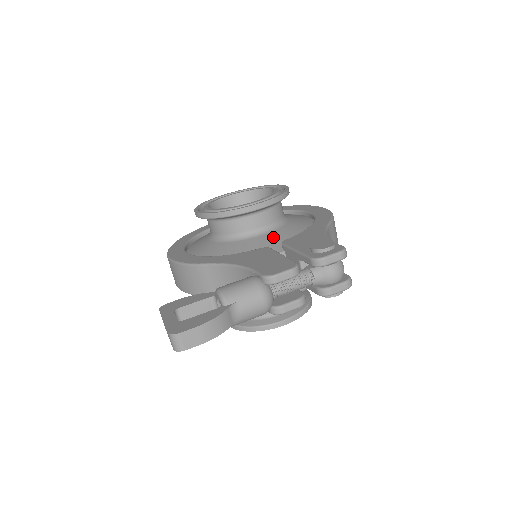
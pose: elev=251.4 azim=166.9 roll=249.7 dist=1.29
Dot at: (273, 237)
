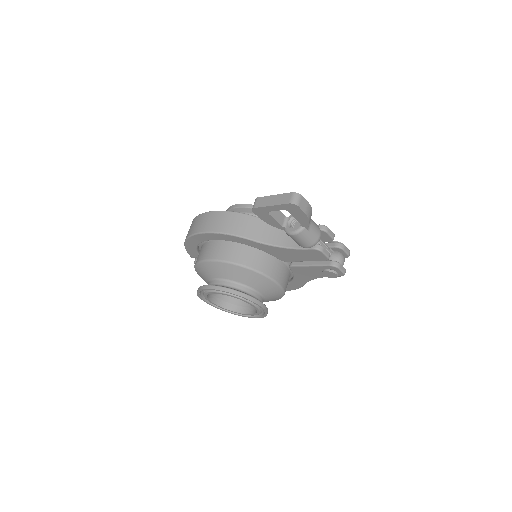
Dot at: occluded
